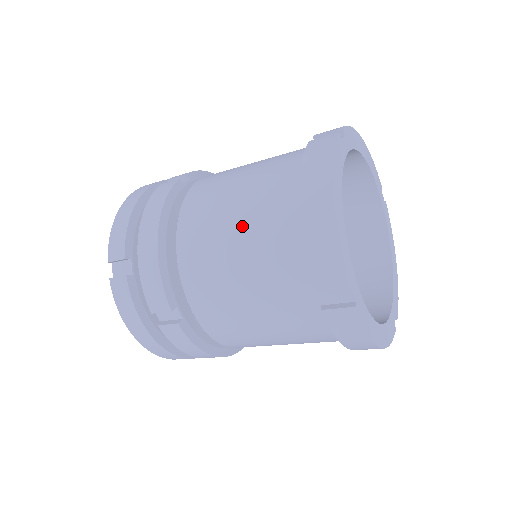
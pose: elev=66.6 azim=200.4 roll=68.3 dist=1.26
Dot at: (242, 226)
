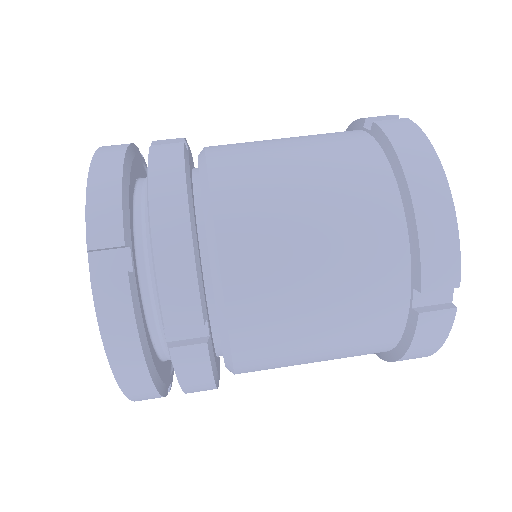
Dot at: (321, 209)
